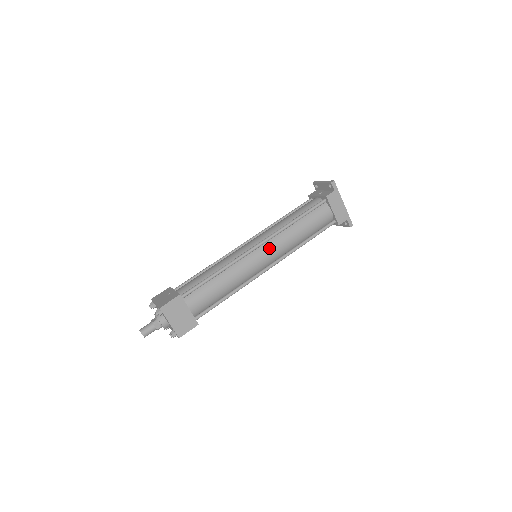
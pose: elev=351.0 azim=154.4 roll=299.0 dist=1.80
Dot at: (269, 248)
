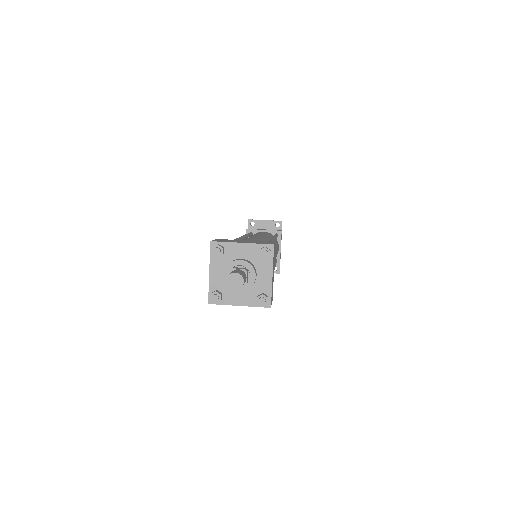
Dot at: occluded
